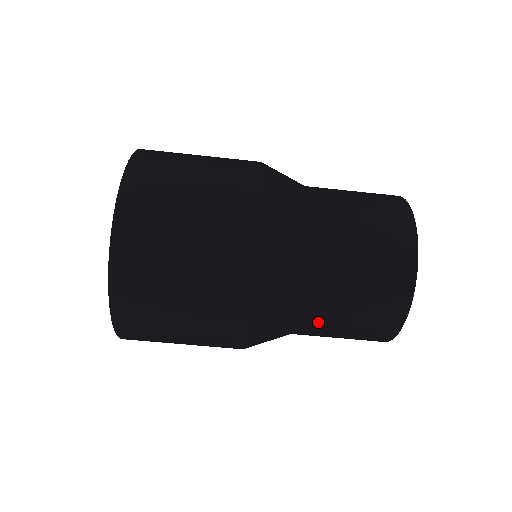
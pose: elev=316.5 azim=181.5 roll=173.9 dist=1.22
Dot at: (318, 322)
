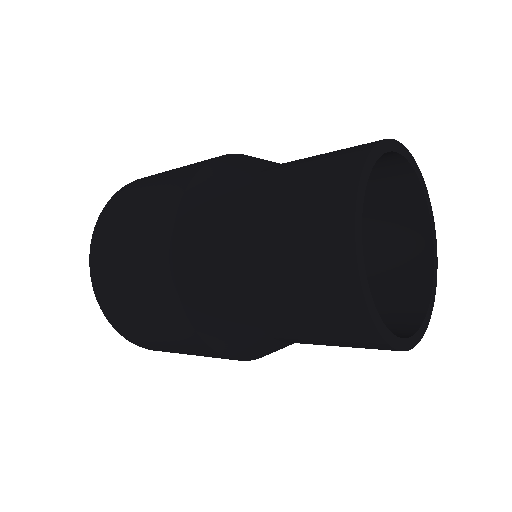
Dot at: (254, 253)
